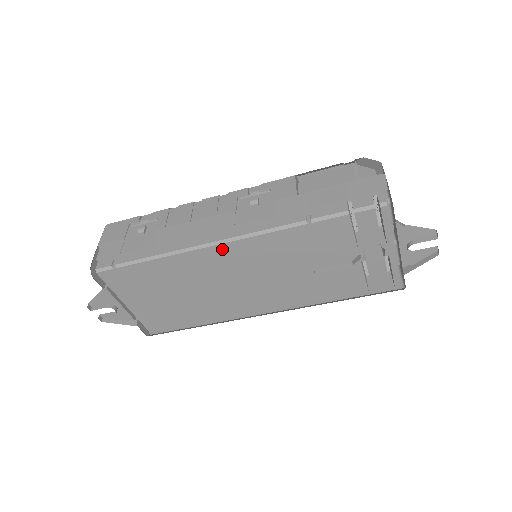
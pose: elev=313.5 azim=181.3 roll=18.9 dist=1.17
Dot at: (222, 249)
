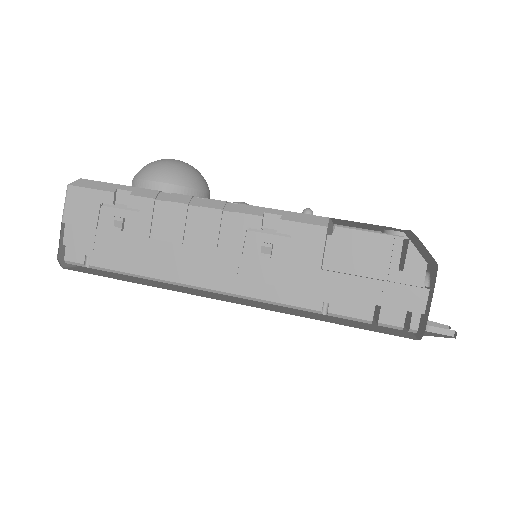
Dot at: occluded
